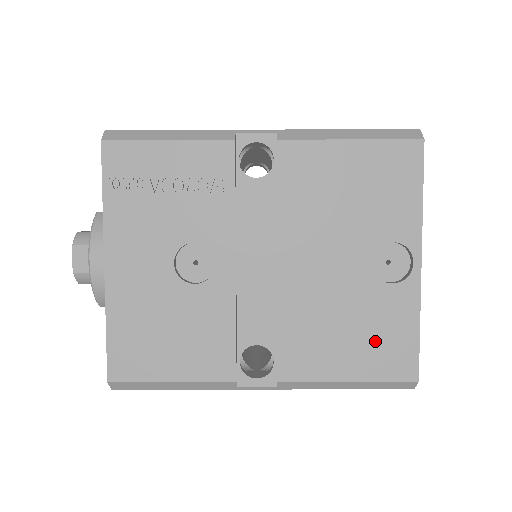
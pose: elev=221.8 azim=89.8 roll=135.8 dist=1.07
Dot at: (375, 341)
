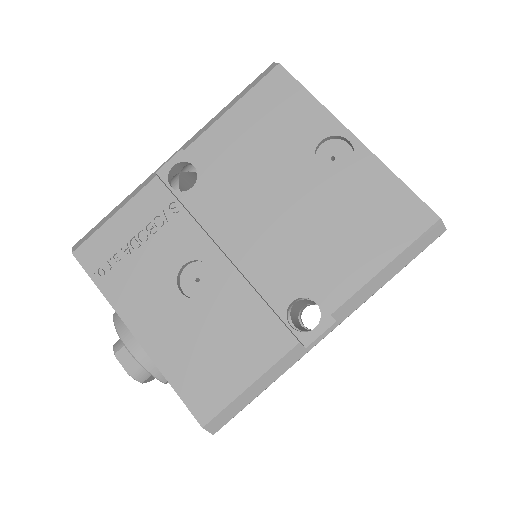
Dot at: (376, 218)
